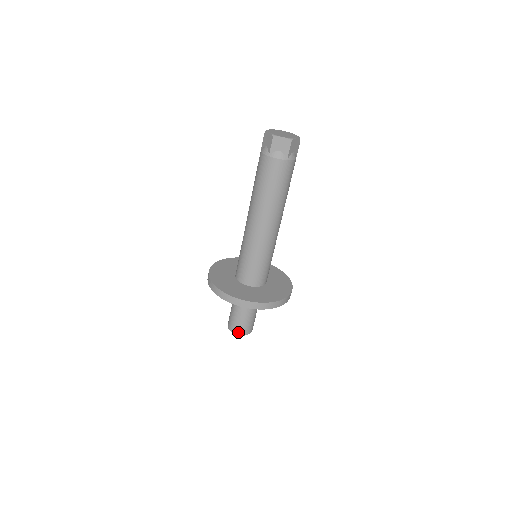
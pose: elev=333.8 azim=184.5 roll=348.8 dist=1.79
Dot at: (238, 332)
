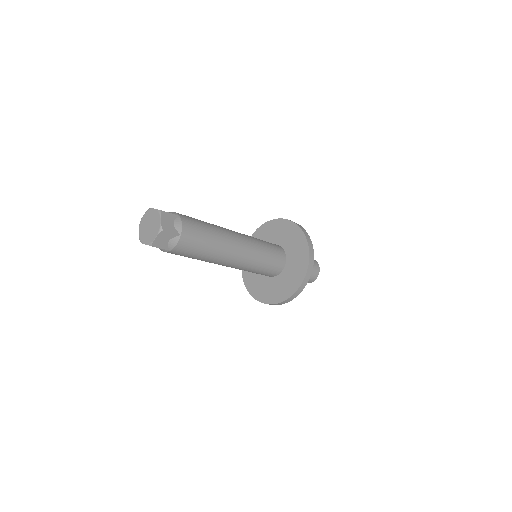
Dot at: (313, 280)
